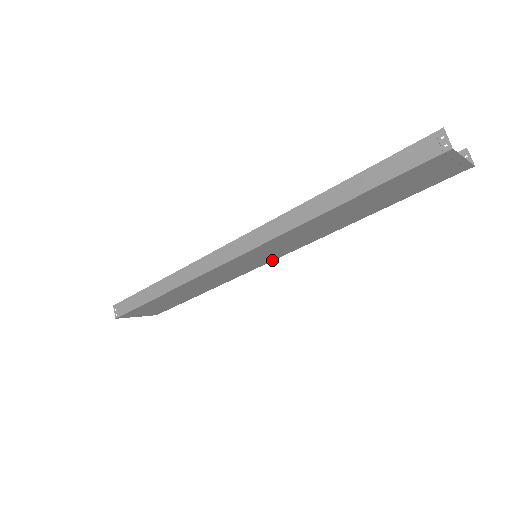
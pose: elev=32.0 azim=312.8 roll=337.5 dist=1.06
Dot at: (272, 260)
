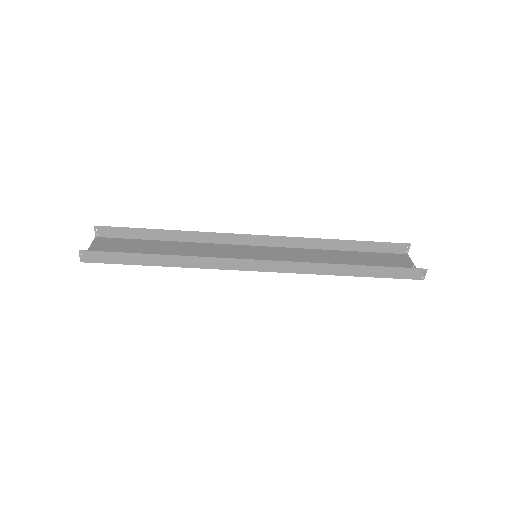
Dot at: (253, 246)
